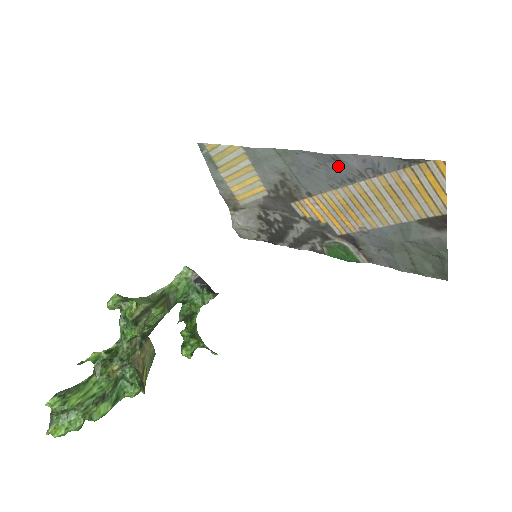
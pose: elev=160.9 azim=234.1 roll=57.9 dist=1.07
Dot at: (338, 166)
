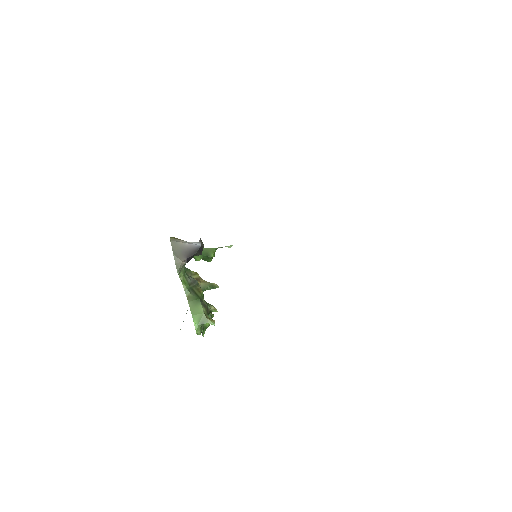
Dot at: occluded
